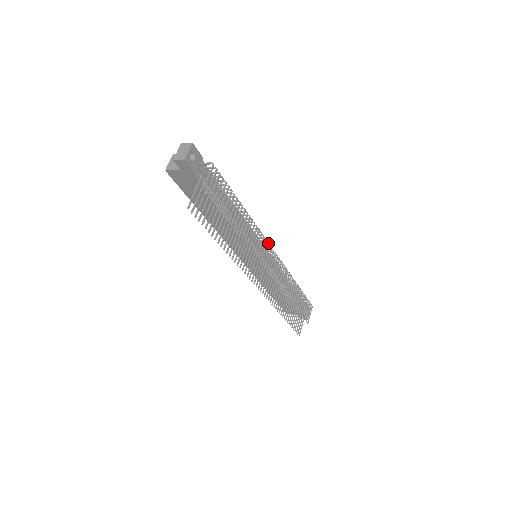
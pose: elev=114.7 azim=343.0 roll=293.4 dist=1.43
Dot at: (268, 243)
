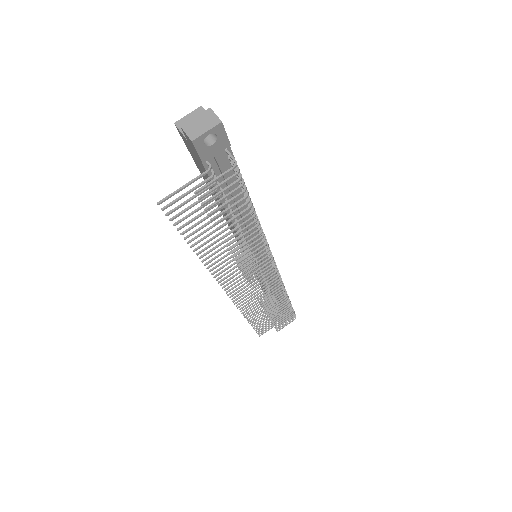
Dot at: occluded
